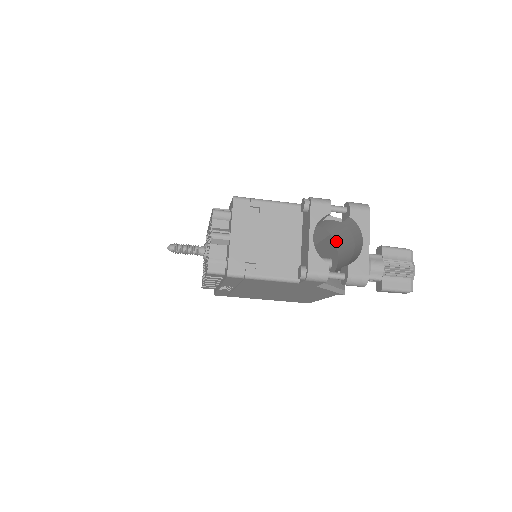
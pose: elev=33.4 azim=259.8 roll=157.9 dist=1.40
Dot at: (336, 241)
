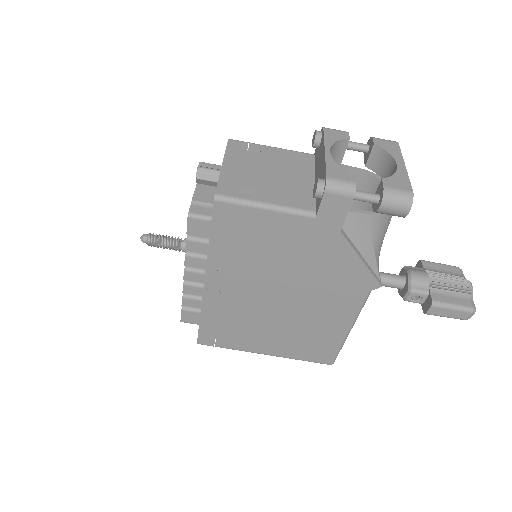
Dot at: occluded
